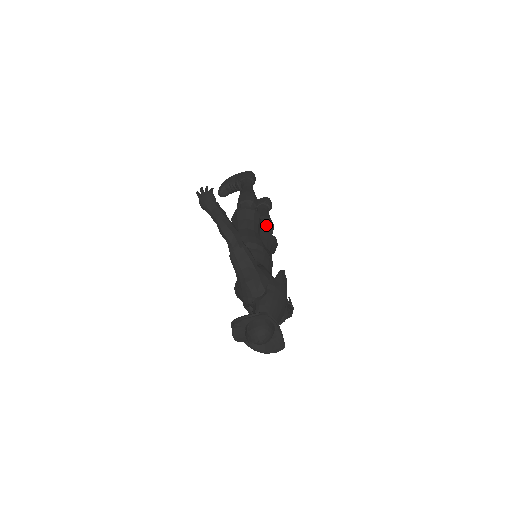
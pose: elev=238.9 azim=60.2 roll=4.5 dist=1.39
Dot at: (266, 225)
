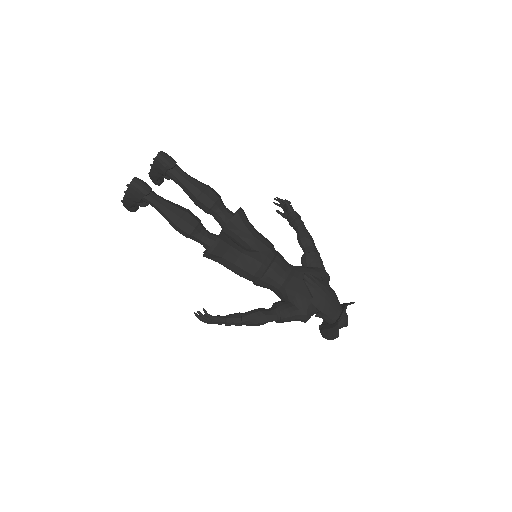
Dot at: (212, 206)
